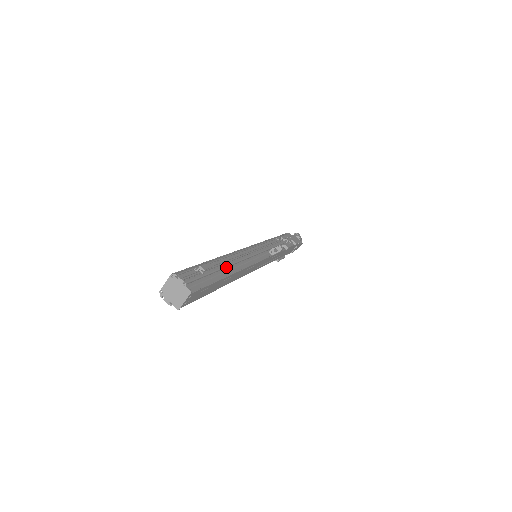
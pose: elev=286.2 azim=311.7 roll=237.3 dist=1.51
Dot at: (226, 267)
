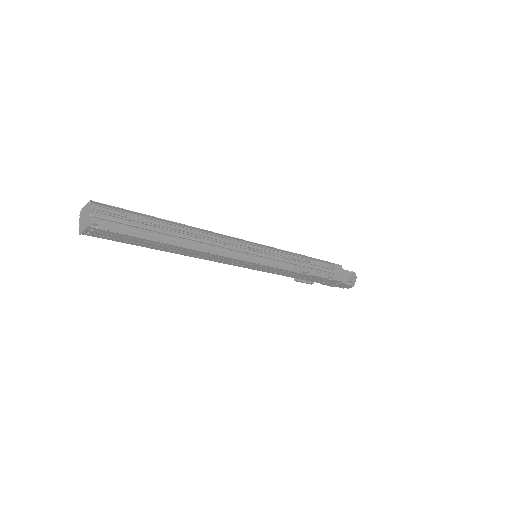
Dot at: (176, 236)
